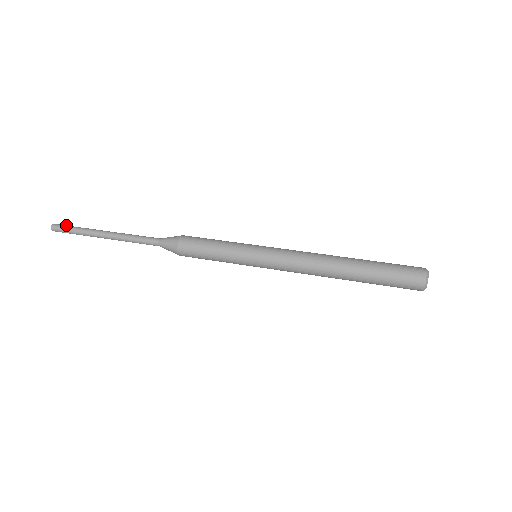
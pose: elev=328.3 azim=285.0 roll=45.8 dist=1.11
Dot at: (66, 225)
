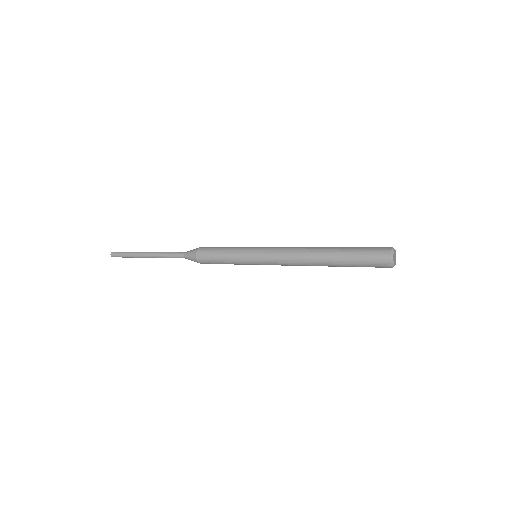
Dot at: occluded
